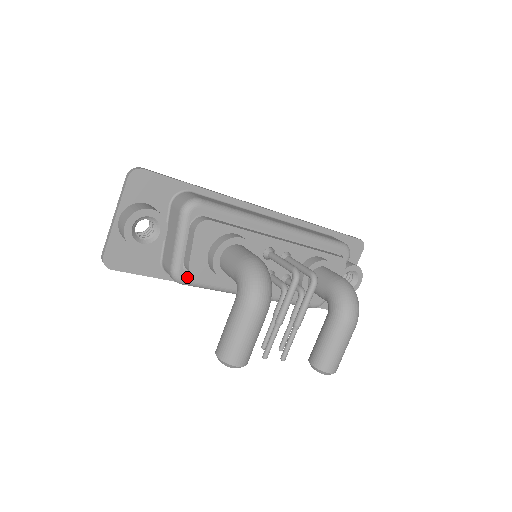
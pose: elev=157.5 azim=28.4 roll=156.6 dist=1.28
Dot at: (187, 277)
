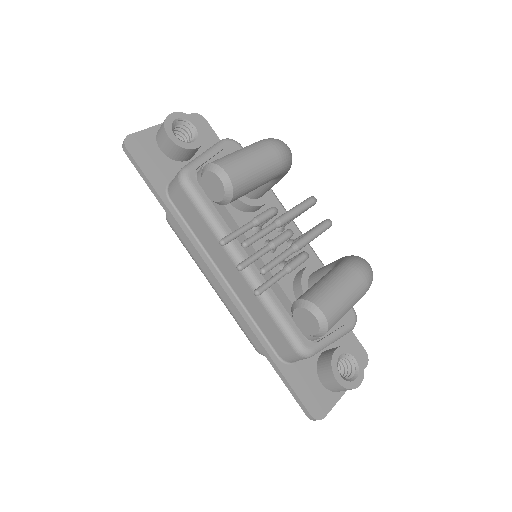
Dot at: (194, 180)
